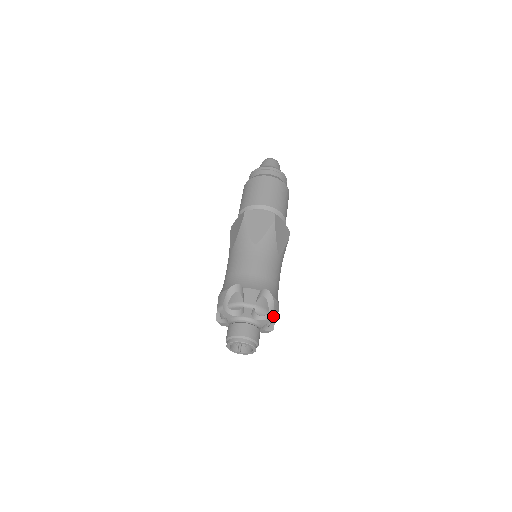
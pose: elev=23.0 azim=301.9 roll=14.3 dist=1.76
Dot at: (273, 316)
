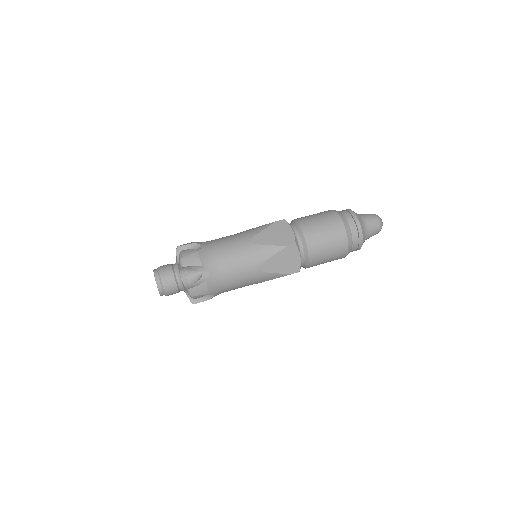
Dot at: (181, 260)
